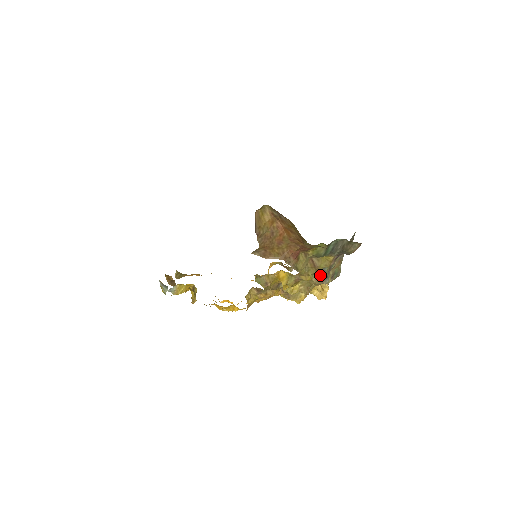
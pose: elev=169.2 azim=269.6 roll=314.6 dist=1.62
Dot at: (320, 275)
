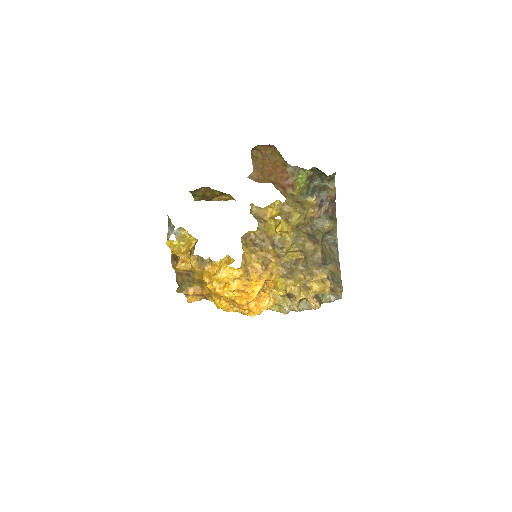
Dot at: (312, 239)
